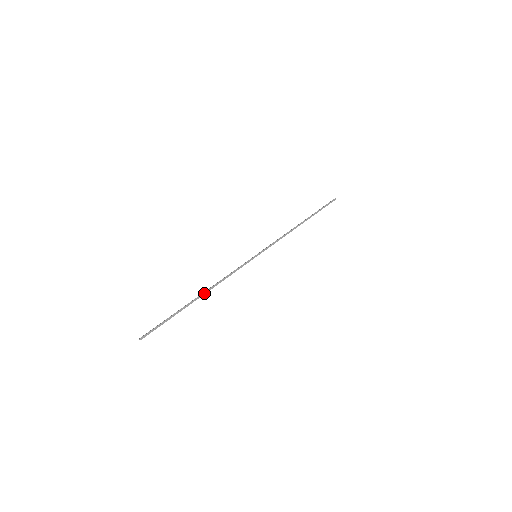
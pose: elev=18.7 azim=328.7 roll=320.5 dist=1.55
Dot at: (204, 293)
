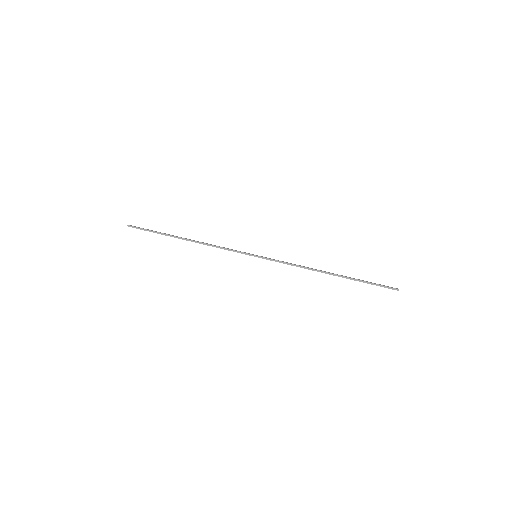
Dot at: (190, 240)
